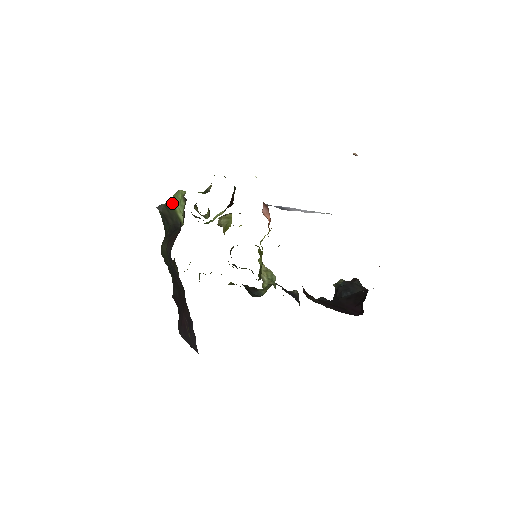
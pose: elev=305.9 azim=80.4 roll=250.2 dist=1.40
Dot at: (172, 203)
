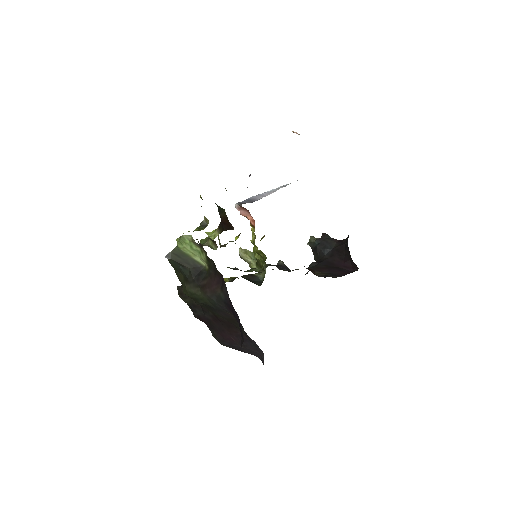
Dot at: (180, 249)
